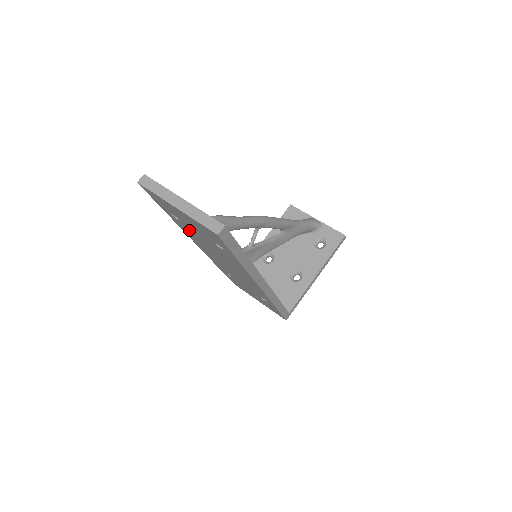
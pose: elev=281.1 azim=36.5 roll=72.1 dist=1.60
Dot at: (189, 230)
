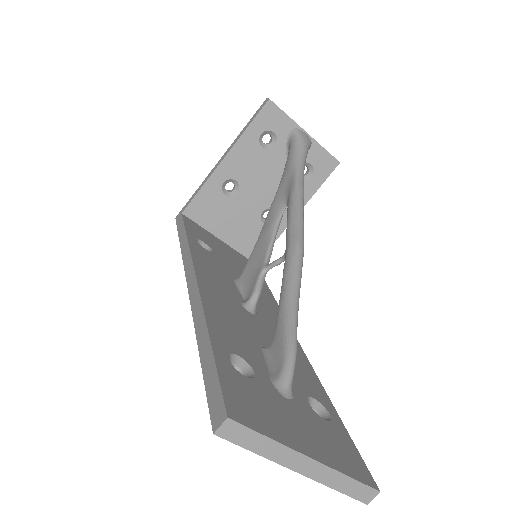
Dot at: occluded
